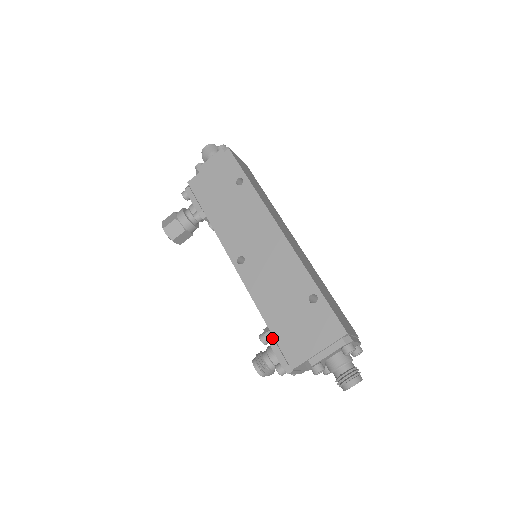
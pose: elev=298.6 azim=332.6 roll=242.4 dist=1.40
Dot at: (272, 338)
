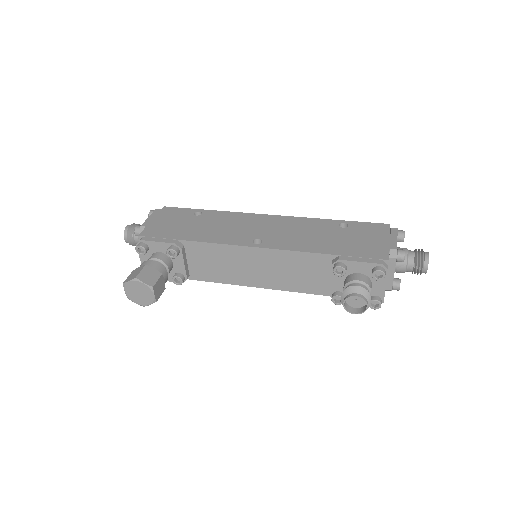
Dot at: (348, 257)
